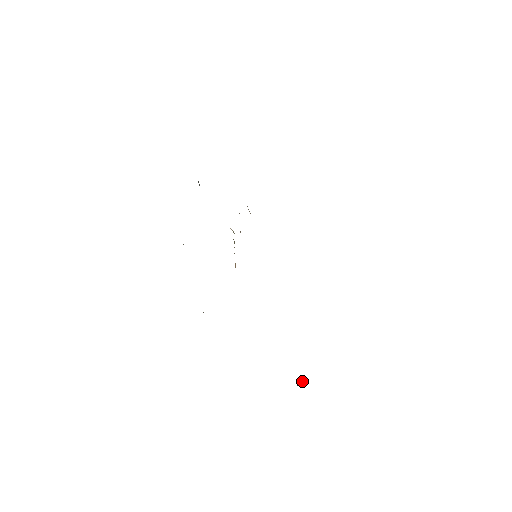
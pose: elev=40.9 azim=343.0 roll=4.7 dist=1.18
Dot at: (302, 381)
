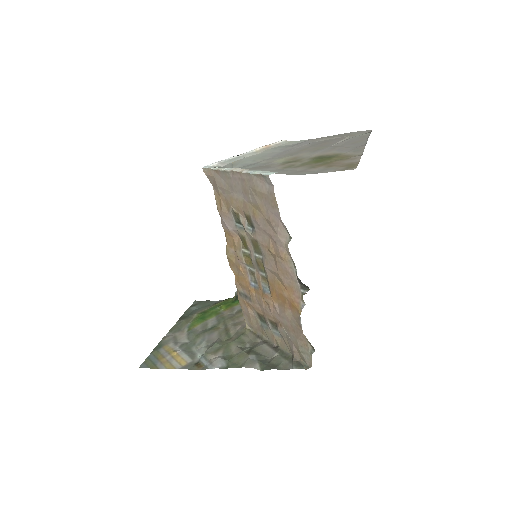
Dot at: occluded
